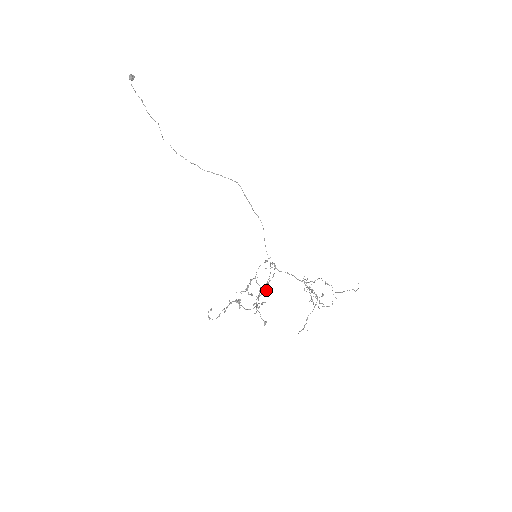
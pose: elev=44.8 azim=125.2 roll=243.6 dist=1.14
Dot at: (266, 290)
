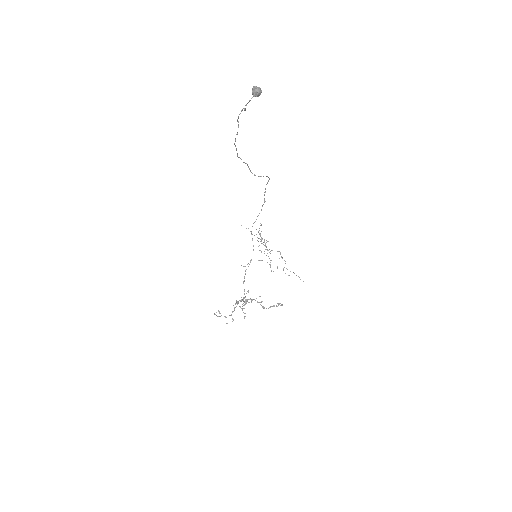
Dot at: (264, 308)
